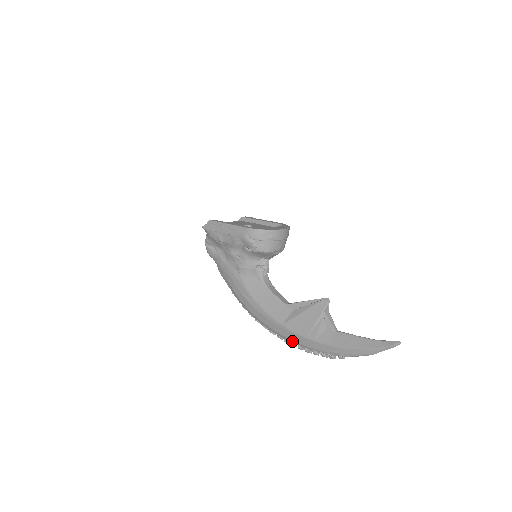
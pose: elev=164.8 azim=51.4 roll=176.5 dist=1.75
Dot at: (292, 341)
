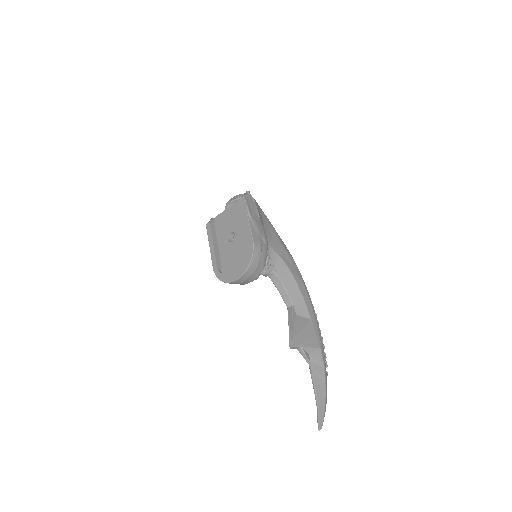
Dot at: occluded
